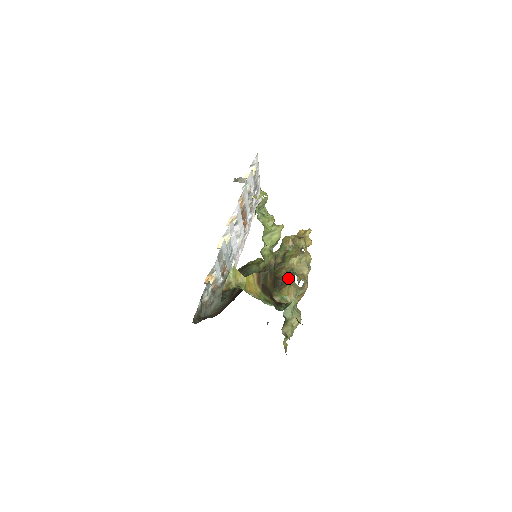
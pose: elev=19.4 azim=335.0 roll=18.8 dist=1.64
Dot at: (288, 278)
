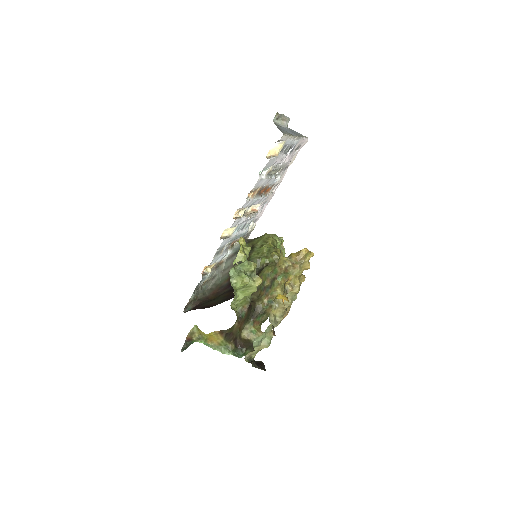
Dot at: (264, 314)
